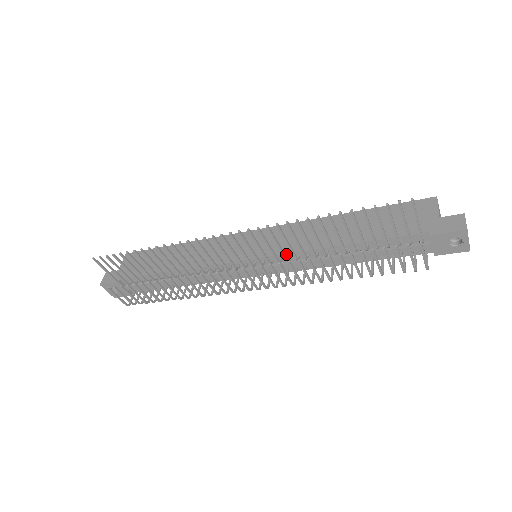
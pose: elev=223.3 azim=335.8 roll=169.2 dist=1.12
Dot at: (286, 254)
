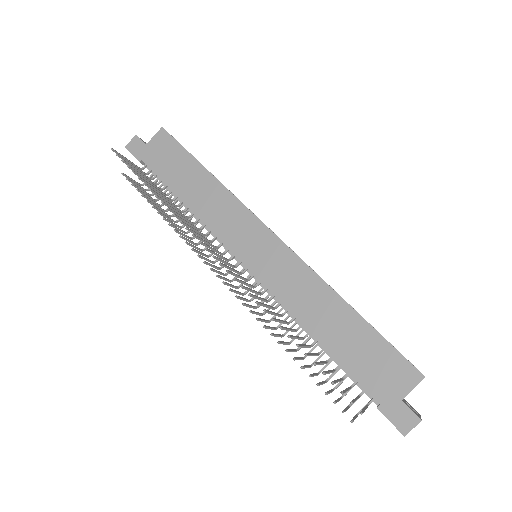
Dot at: (271, 292)
